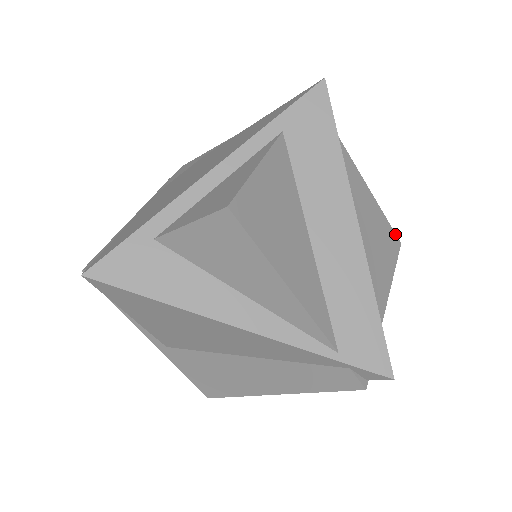
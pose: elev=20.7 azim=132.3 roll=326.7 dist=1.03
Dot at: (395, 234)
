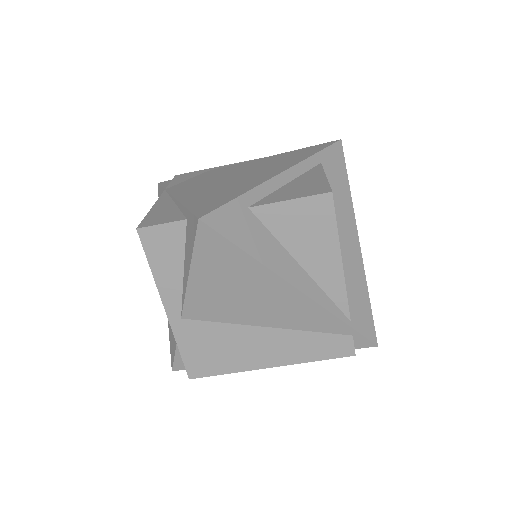
Dot at: occluded
